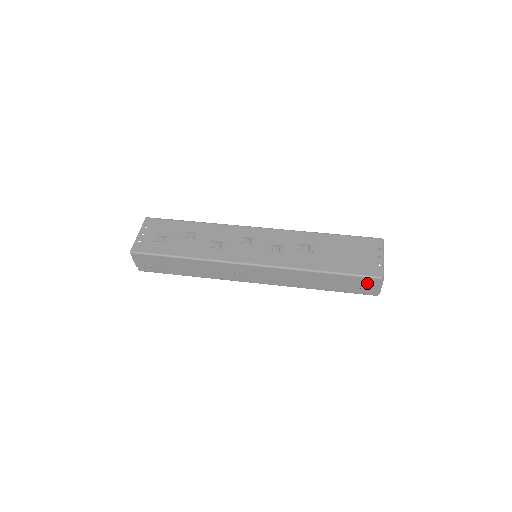
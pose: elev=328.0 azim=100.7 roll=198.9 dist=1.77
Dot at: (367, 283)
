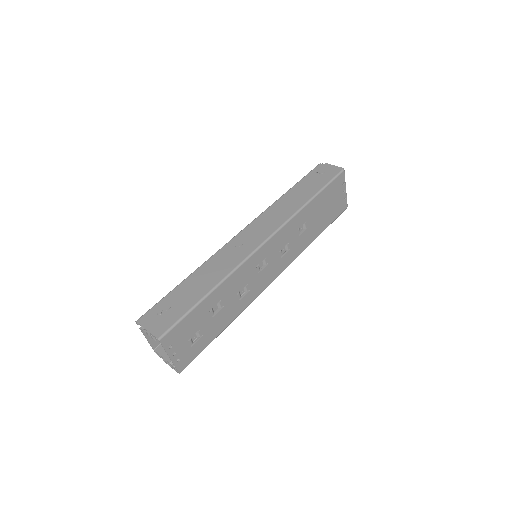
Dot at: occluded
